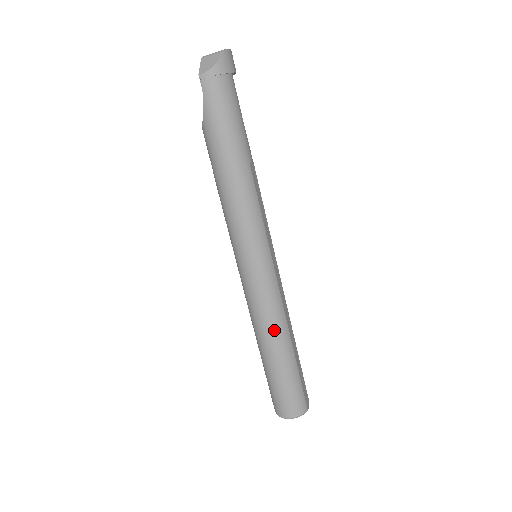
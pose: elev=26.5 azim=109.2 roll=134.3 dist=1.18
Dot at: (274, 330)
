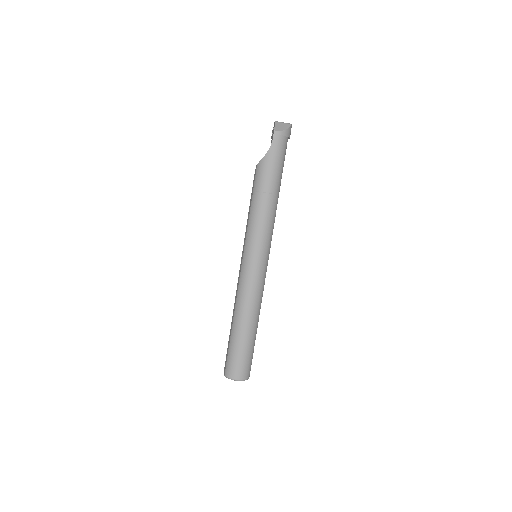
Dot at: (254, 310)
